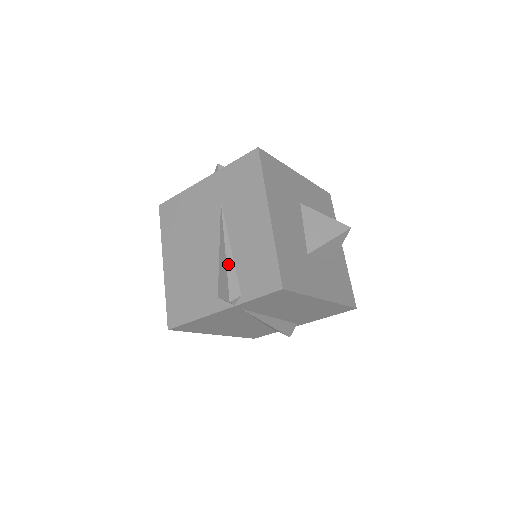
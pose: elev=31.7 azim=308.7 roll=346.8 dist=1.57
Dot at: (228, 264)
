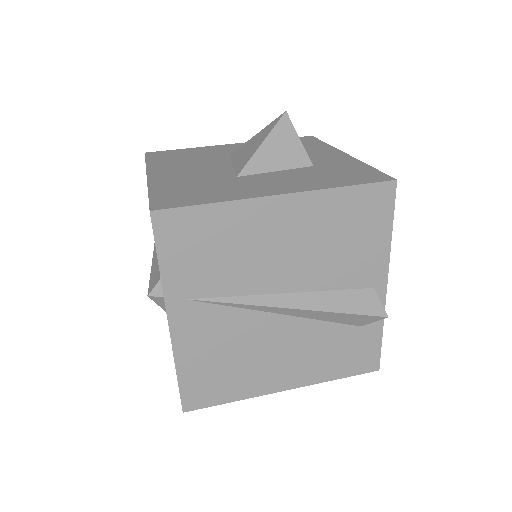
Dot at: (153, 266)
